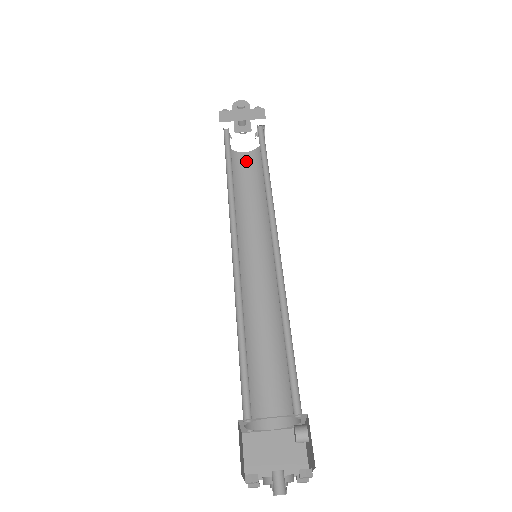
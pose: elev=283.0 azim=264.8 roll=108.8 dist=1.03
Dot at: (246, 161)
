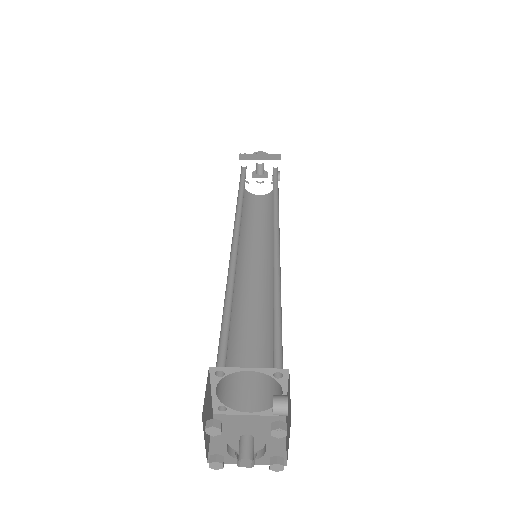
Dot at: (259, 201)
